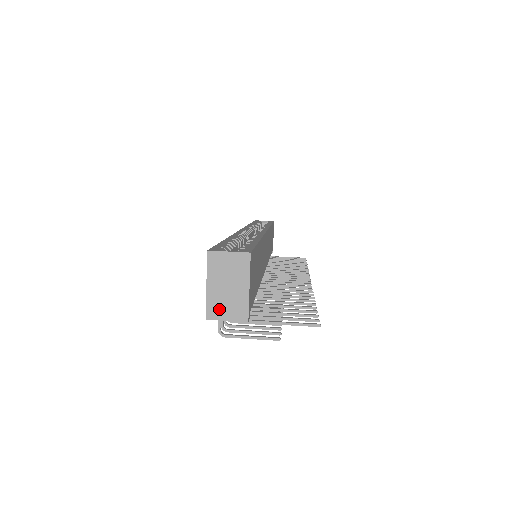
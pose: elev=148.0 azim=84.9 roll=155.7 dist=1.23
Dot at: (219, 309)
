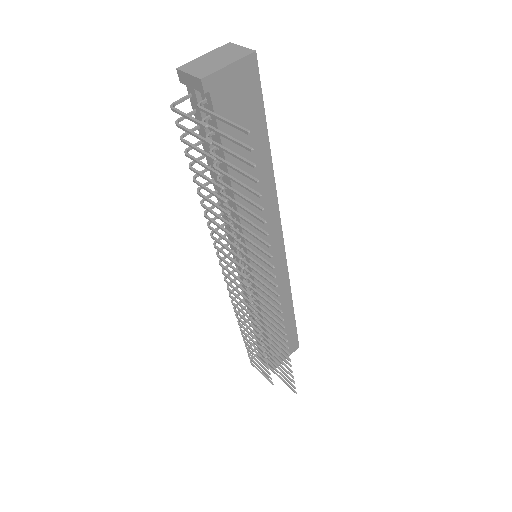
Dot at: (193, 67)
